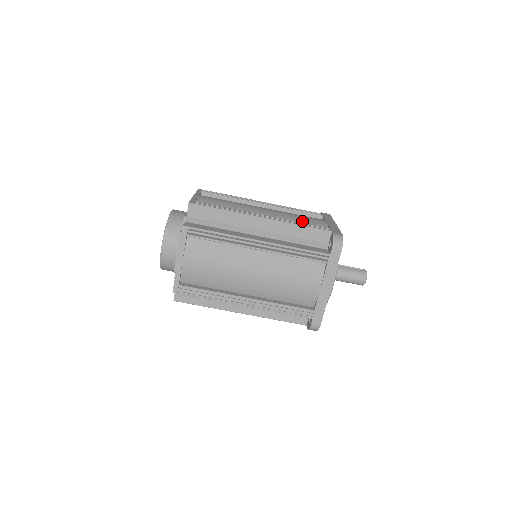
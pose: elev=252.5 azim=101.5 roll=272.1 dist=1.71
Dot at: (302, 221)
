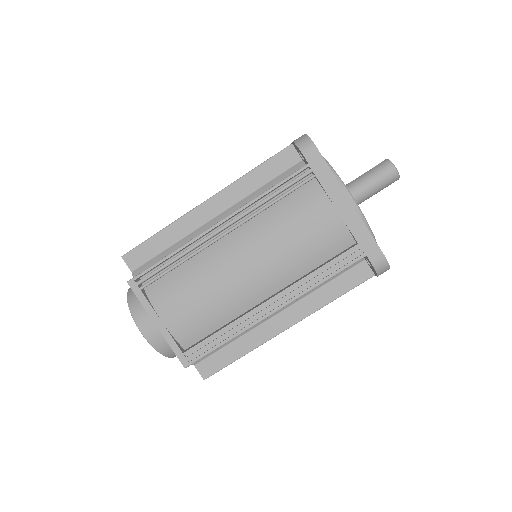
Dot at: occluded
